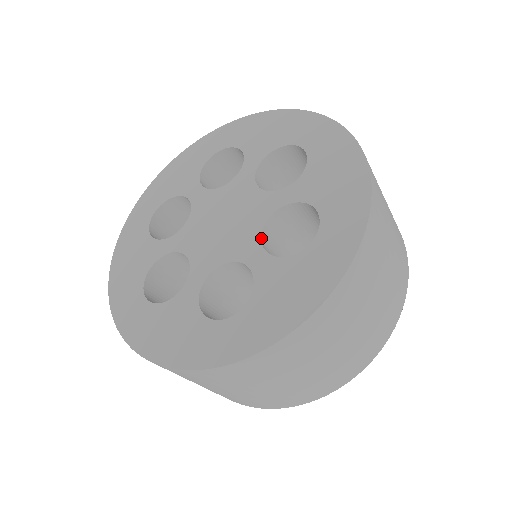
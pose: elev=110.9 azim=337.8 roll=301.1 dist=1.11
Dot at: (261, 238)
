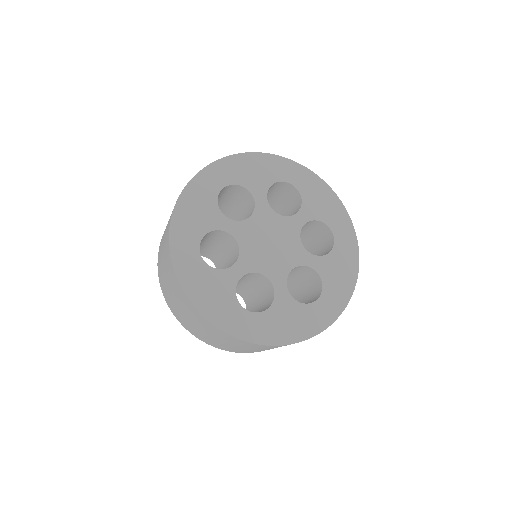
Dot at: occluded
